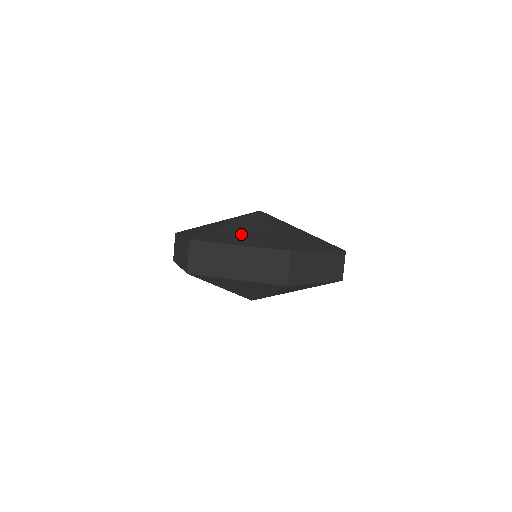
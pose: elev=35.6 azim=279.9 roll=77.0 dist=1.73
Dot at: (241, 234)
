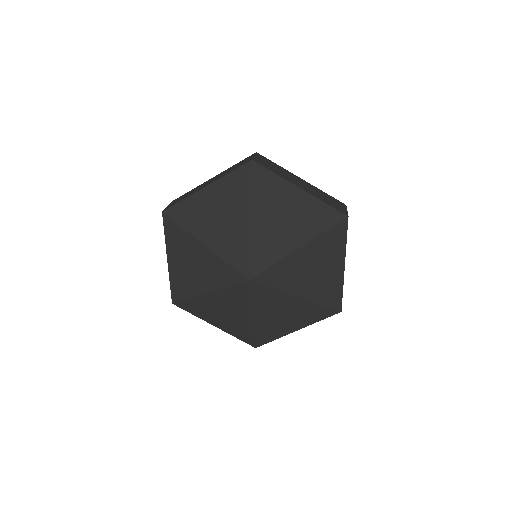
Dot at: occluded
